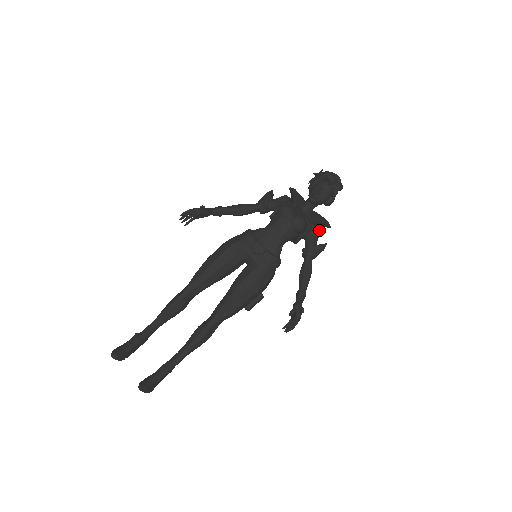
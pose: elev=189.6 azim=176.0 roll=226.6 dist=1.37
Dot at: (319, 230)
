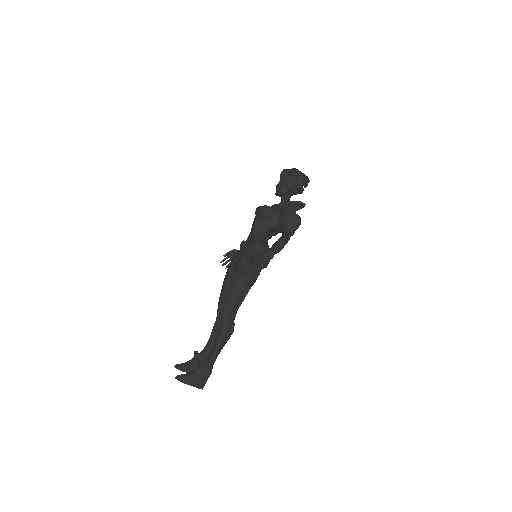
Dot at: (289, 209)
